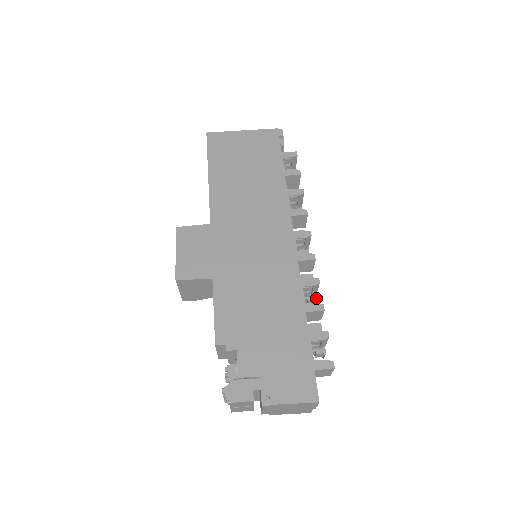
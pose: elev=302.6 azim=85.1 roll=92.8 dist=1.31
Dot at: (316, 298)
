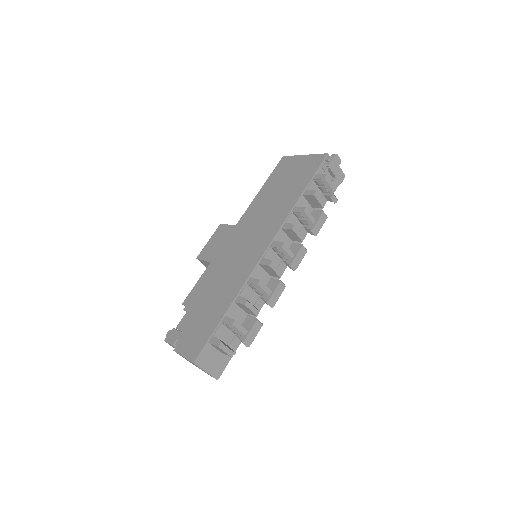
Dot at: (269, 299)
